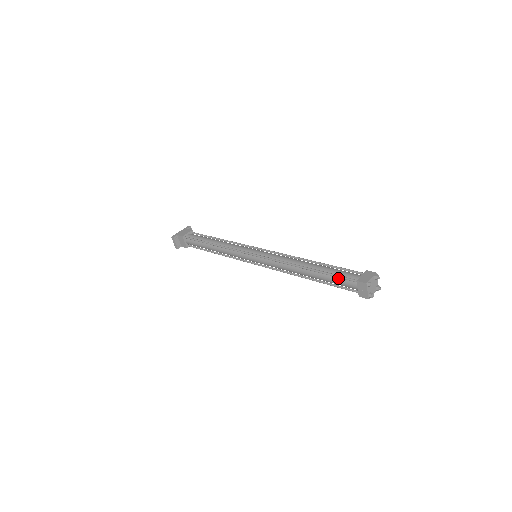
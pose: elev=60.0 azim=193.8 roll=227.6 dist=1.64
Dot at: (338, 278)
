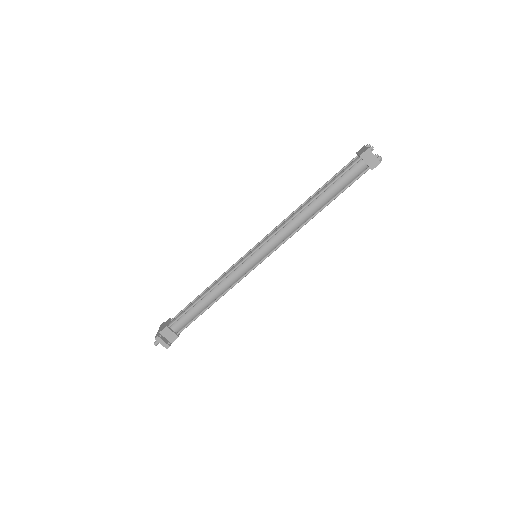
Dot at: (343, 176)
